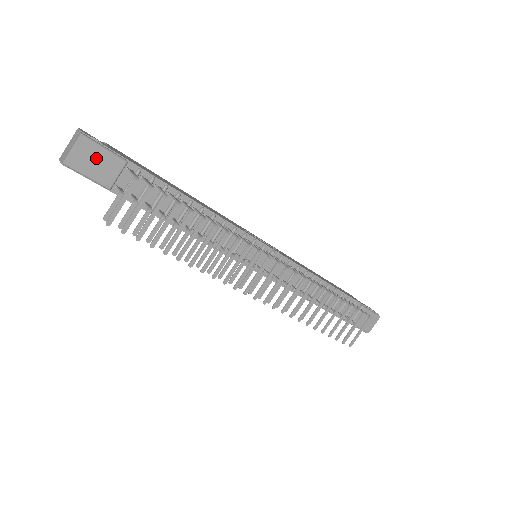
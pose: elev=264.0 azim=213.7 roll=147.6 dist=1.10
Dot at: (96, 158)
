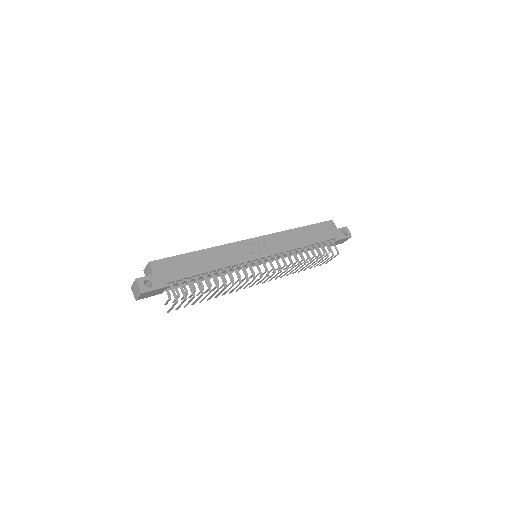
Dot at: (152, 293)
